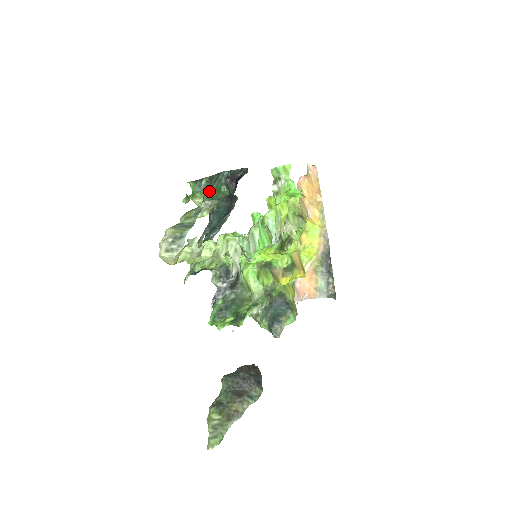
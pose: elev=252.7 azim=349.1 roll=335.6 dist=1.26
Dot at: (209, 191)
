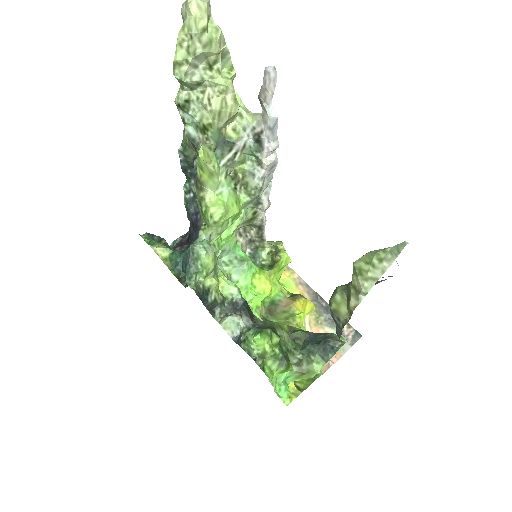
Dot at: (166, 243)
